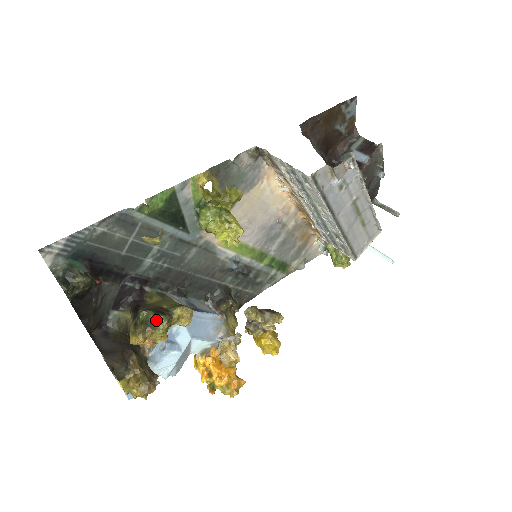
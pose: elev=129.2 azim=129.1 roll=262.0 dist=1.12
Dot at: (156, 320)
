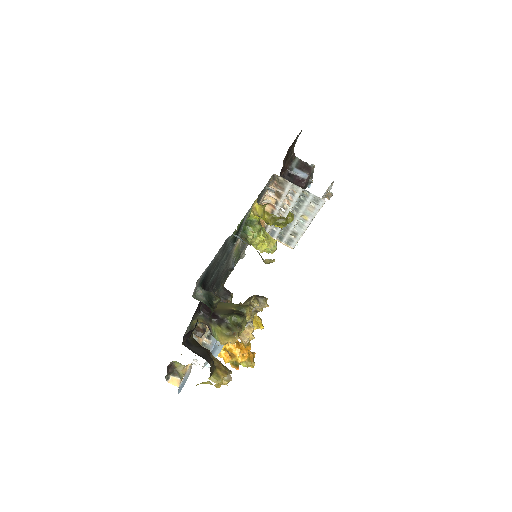
Dot at: (242, 321)
